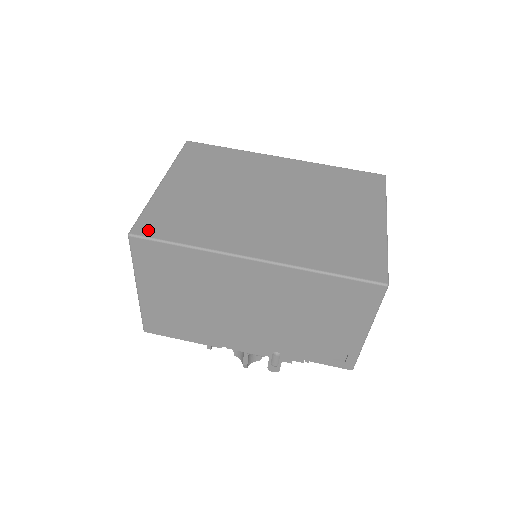
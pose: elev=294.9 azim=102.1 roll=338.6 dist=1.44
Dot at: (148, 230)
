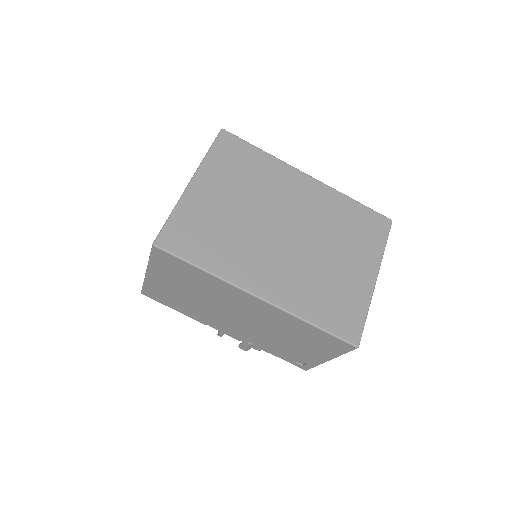
Dot at: (171, 243)
